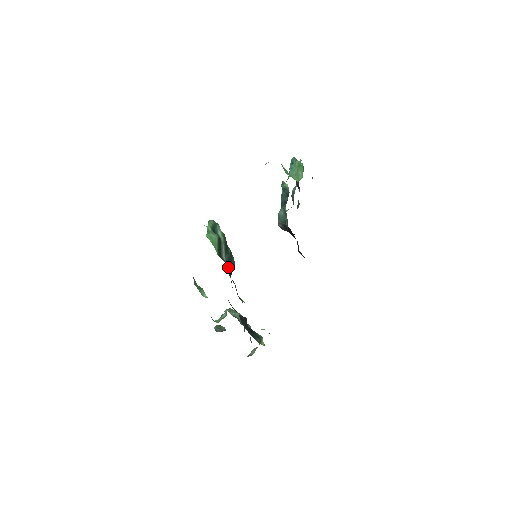
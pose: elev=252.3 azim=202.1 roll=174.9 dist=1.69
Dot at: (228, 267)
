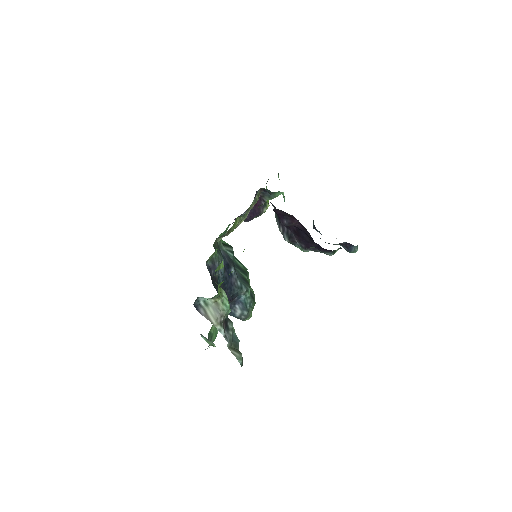
Dot at: (226, 255)
